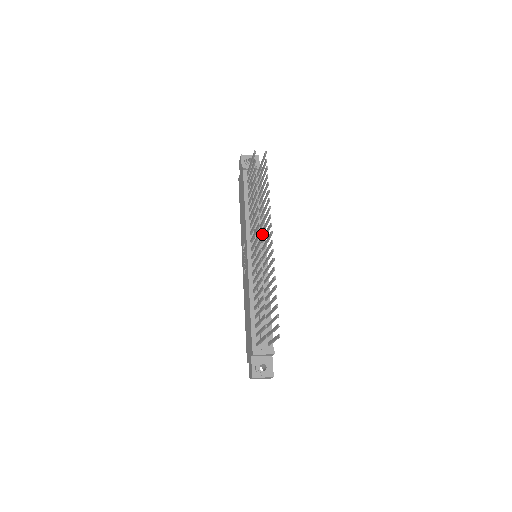
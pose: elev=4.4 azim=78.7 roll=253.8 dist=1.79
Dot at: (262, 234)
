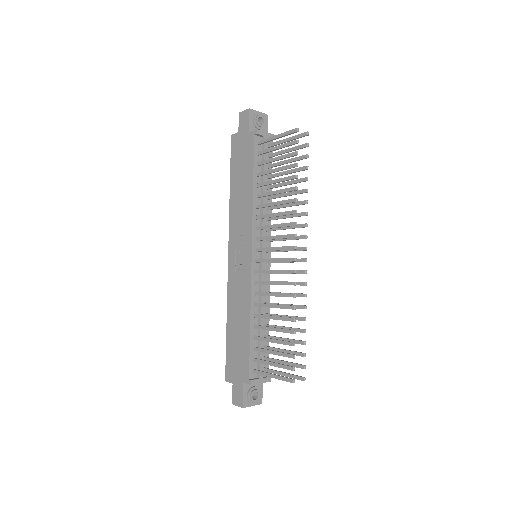
Dot at: (269, 231)
